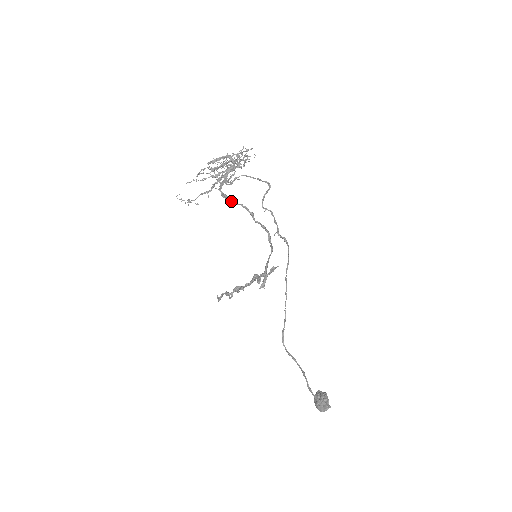
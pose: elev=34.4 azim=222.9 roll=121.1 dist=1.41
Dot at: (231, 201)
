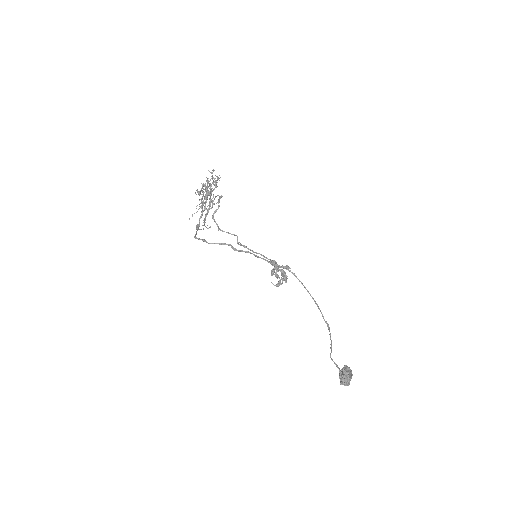
Dot at: (196, 232)
